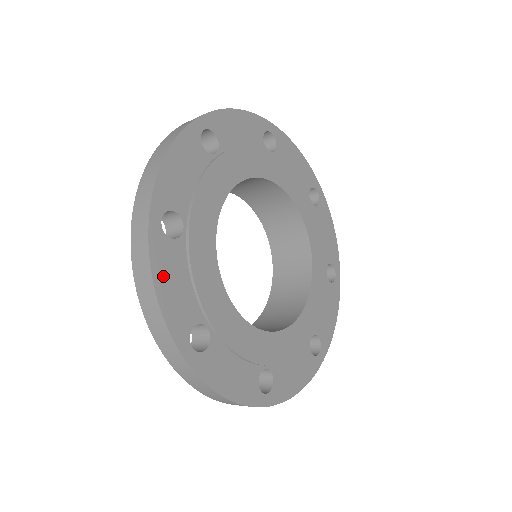
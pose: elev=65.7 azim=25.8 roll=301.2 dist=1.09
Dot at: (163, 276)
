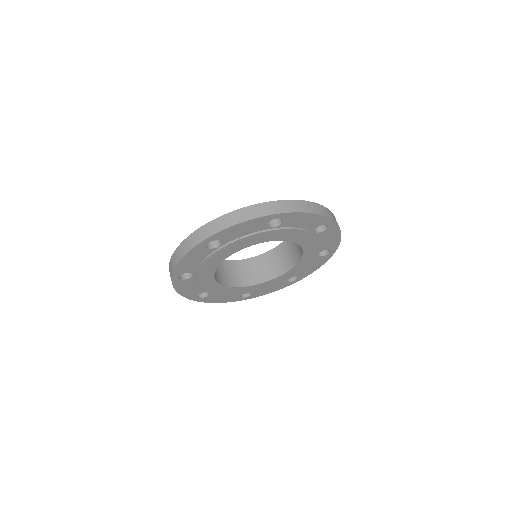
Dot at: (181, 288)
